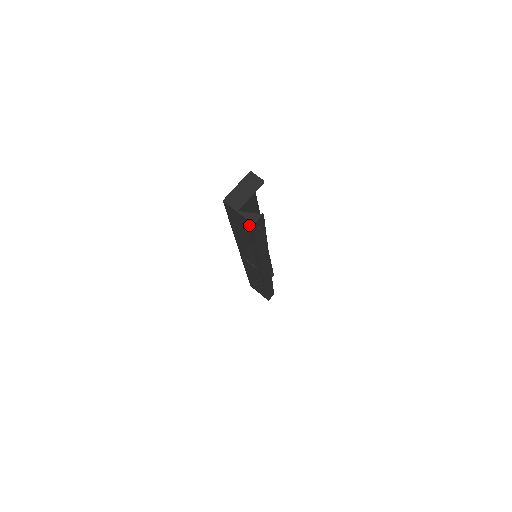
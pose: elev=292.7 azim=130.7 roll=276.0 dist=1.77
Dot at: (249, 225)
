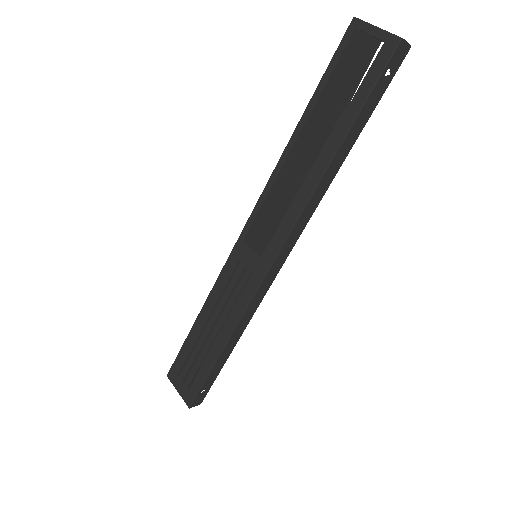
Dot at: (382, 53)
